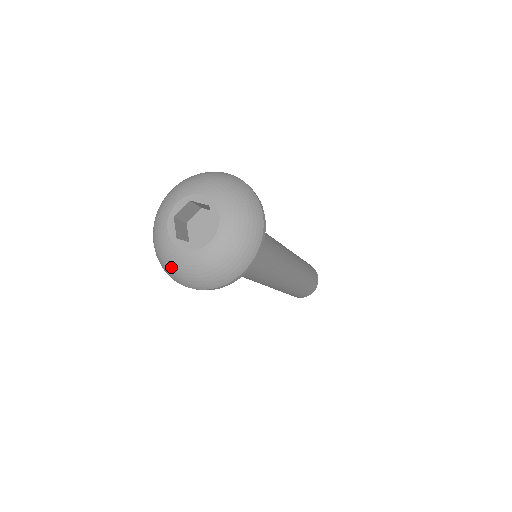
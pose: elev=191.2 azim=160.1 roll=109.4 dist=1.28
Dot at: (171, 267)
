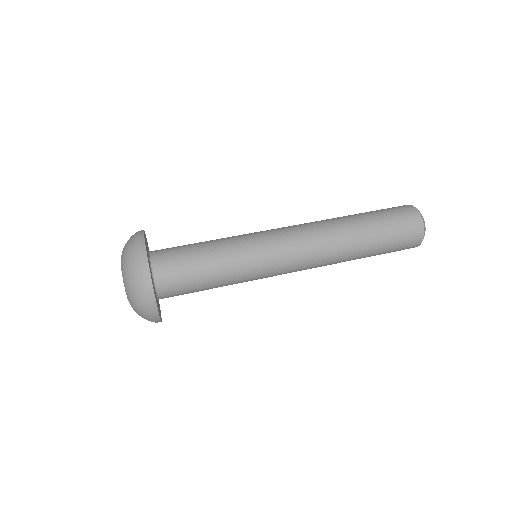
Dot at: occluded
